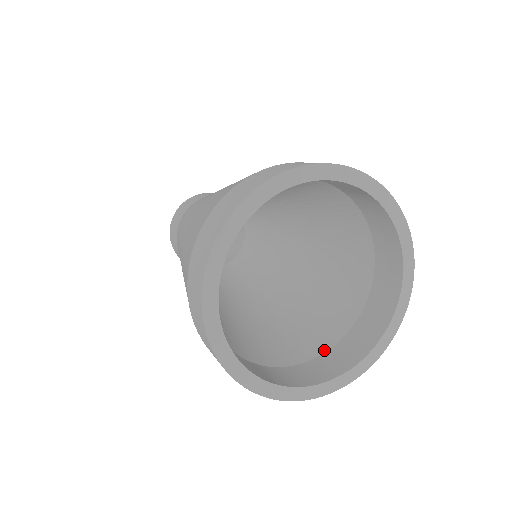
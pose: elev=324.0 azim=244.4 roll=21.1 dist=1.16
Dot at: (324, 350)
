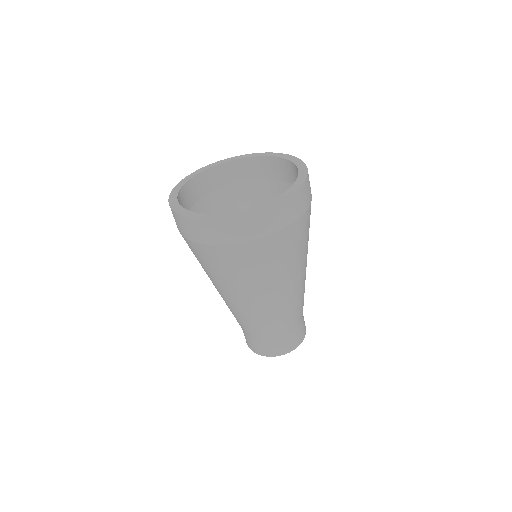
Dot at: occluded
